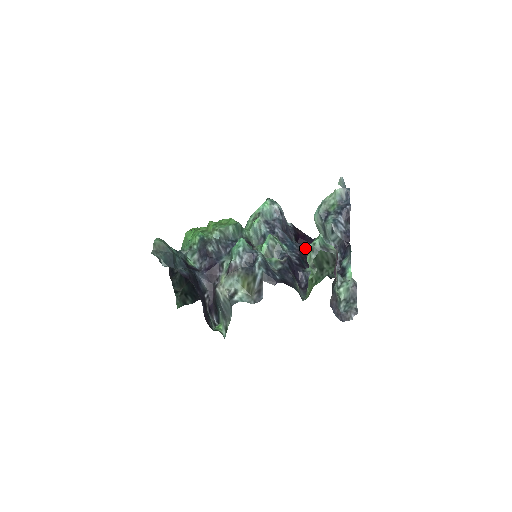
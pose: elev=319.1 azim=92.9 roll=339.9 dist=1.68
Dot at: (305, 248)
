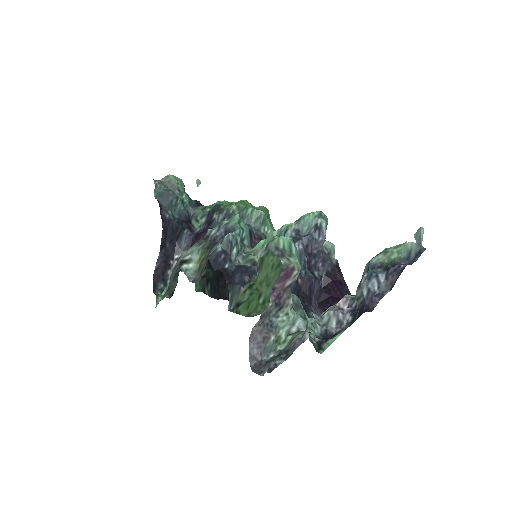
Dot at: (330, 296)
